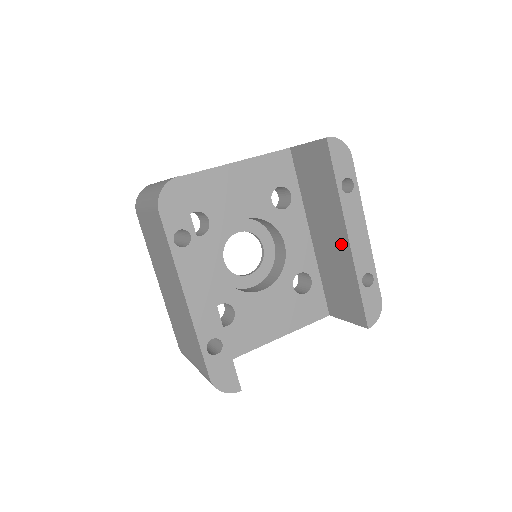
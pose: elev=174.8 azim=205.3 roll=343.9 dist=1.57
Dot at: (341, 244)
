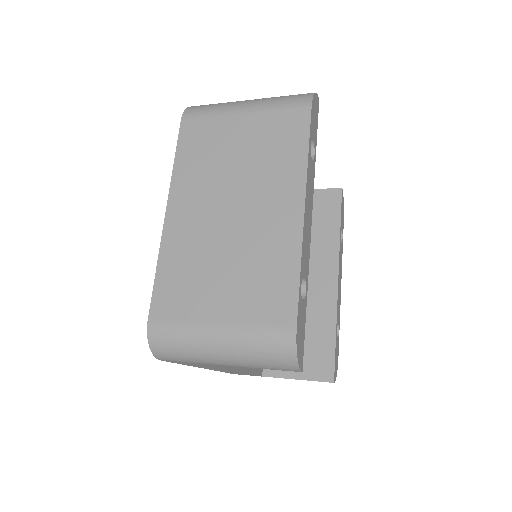
Dot at: (324, 286)
